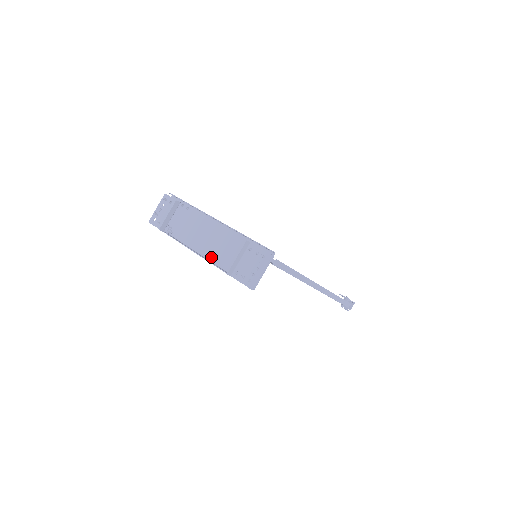
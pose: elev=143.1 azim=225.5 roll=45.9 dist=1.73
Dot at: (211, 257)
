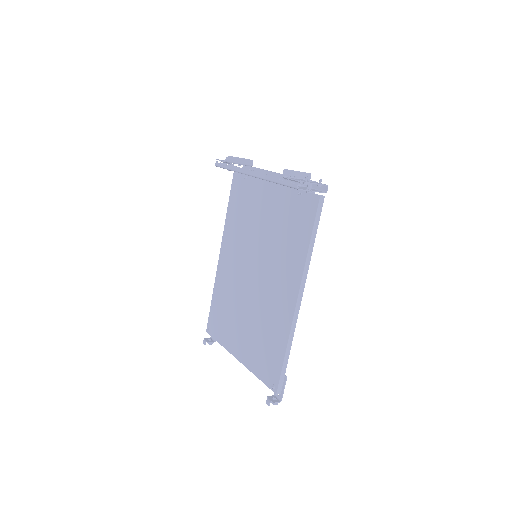
Dot at: occluded
